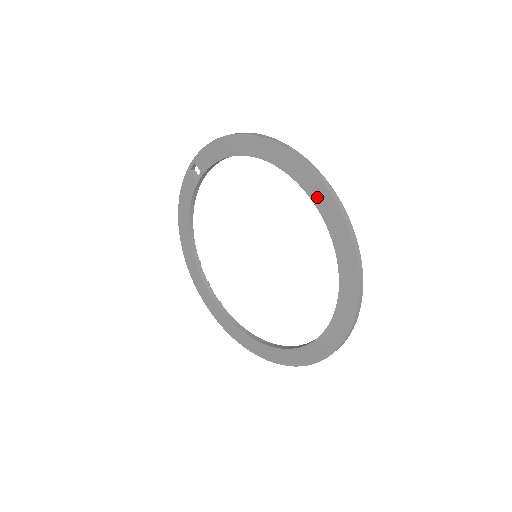
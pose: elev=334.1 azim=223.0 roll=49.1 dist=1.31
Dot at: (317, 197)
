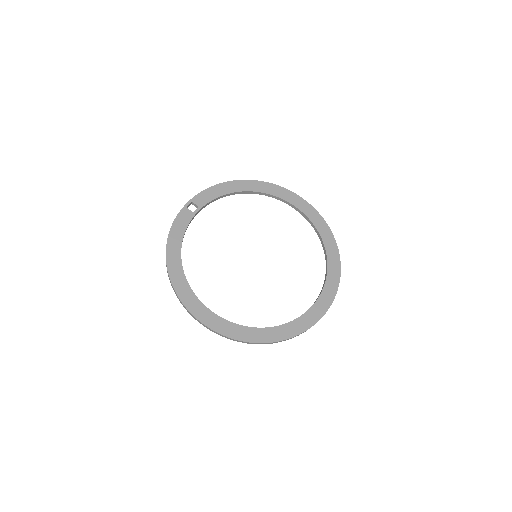
Dot at: (300, 205)
